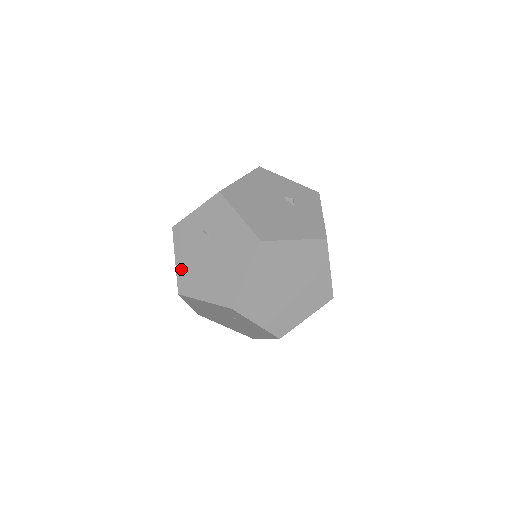
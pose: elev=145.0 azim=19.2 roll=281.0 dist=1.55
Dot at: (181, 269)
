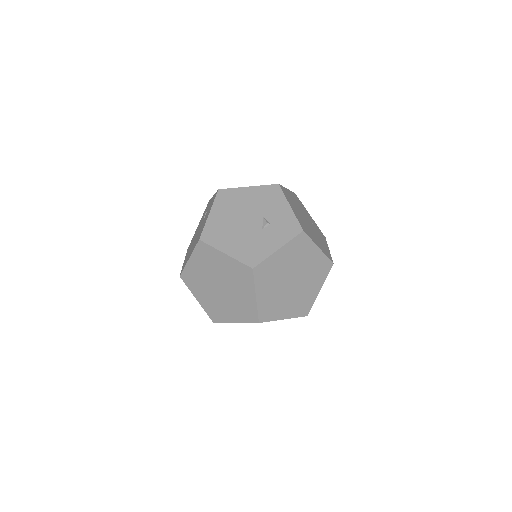
Dot at: occluded
